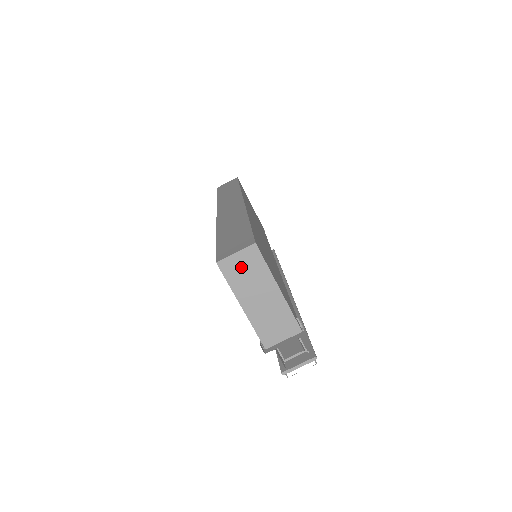
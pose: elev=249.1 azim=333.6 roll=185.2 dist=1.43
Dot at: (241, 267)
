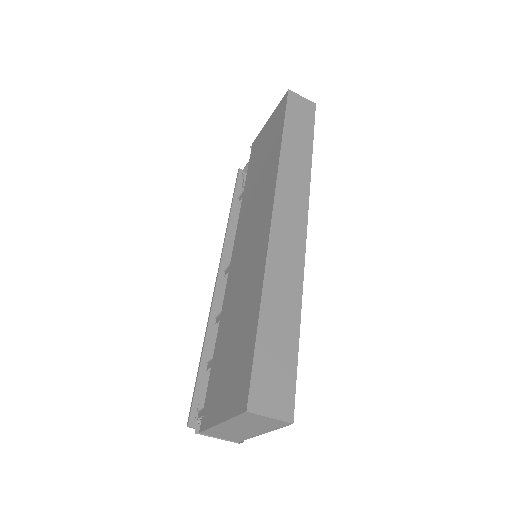
Dot at: (259, 420)
